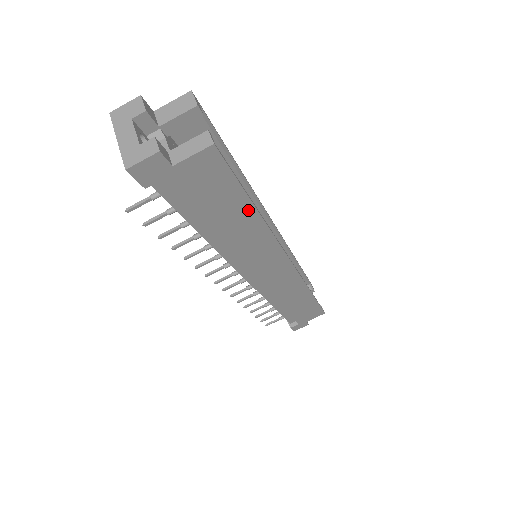
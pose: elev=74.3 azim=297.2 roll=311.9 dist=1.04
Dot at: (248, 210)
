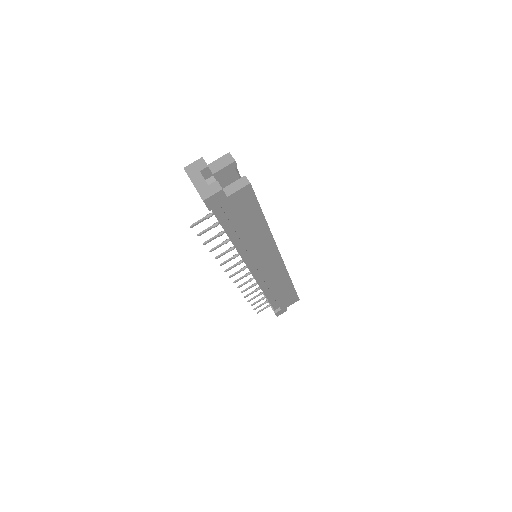
Dot at: (261, 222)
